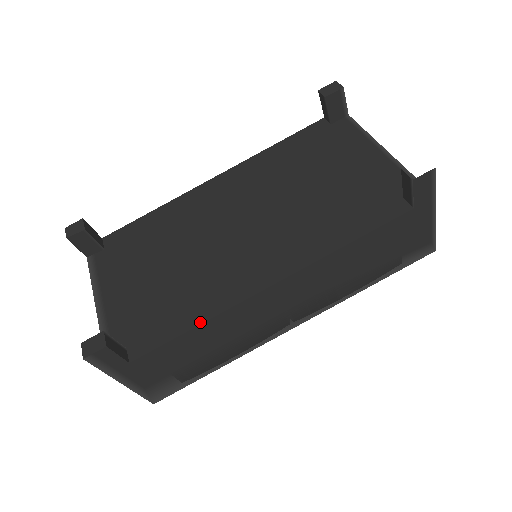
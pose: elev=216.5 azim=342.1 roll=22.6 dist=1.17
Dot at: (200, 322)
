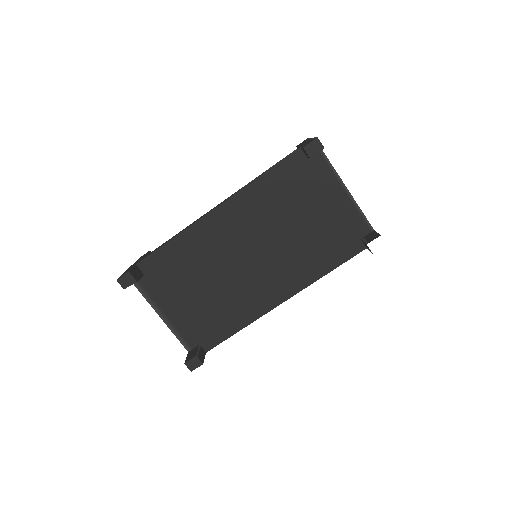
Dot at: (244, 327)
